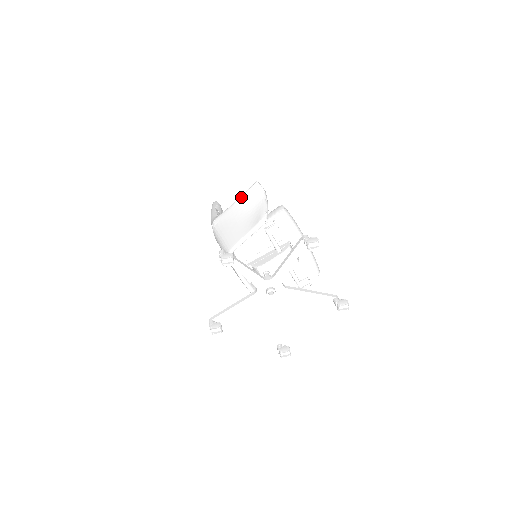
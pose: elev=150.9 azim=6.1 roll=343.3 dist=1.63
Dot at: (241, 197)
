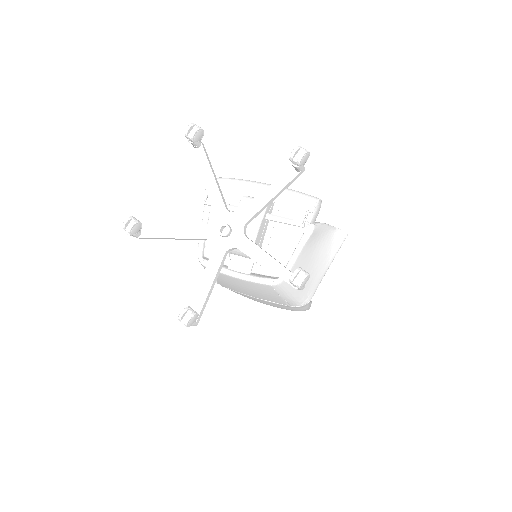
Dot at: occluded
